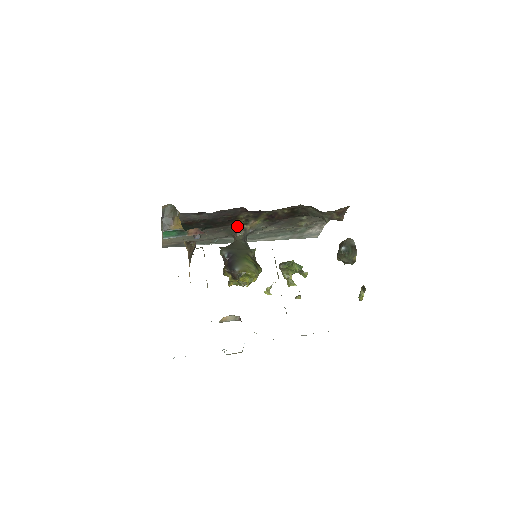
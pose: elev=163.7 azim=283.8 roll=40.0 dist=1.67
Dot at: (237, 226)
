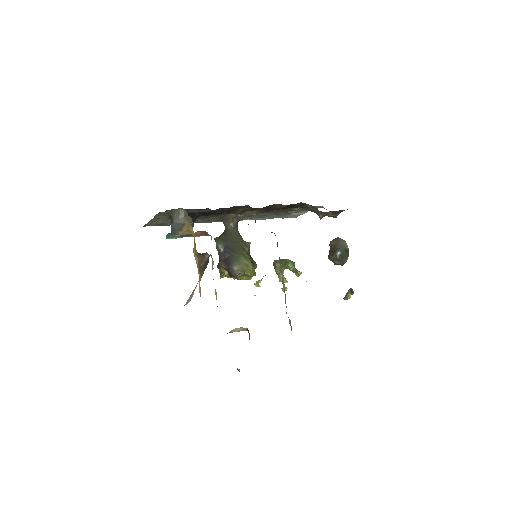
Dot at: (231, 214)
